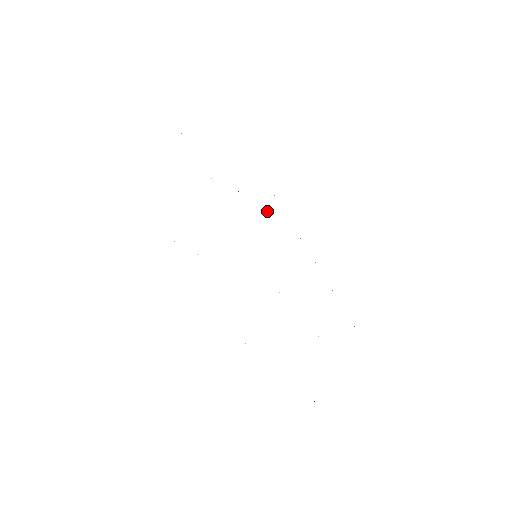
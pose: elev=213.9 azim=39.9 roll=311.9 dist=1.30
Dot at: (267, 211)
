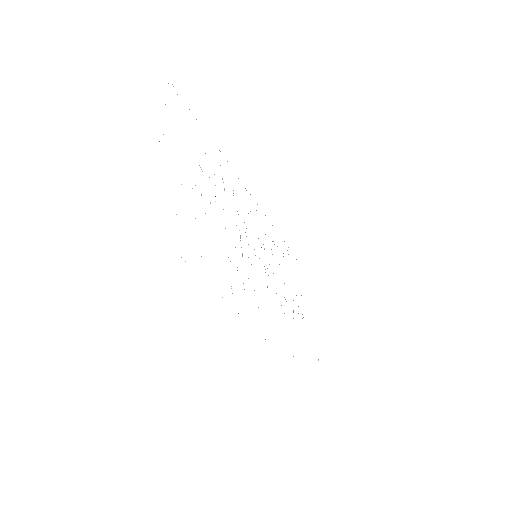
Dot at: occluded
